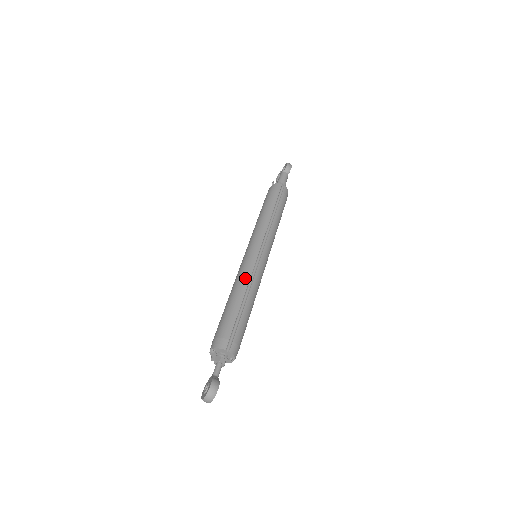
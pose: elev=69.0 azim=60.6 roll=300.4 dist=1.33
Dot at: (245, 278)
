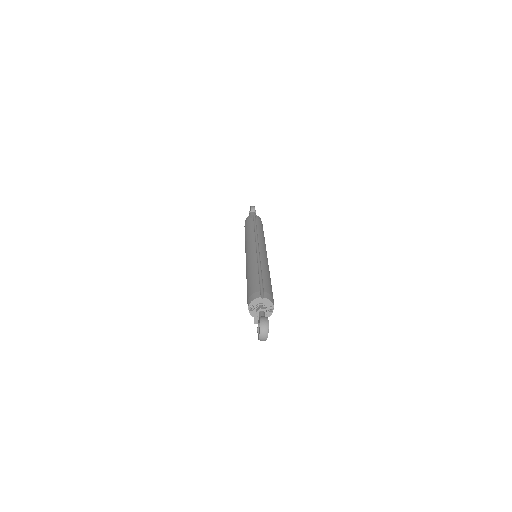
Dot at: (253, 261)
